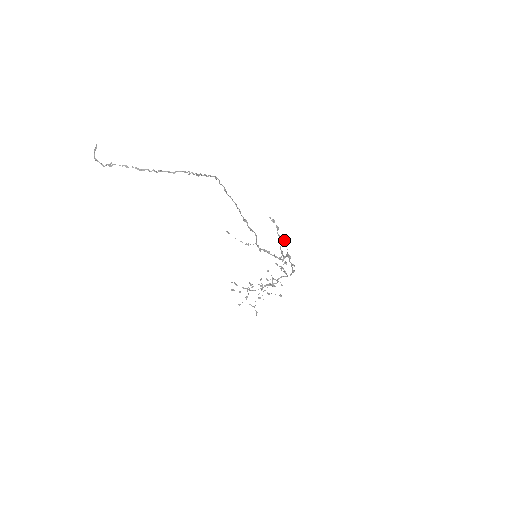
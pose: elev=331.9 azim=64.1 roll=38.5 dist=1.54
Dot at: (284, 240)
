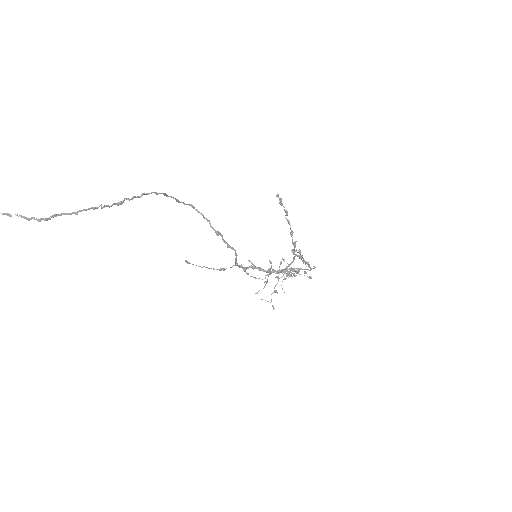
Dot at: (291, 235)
